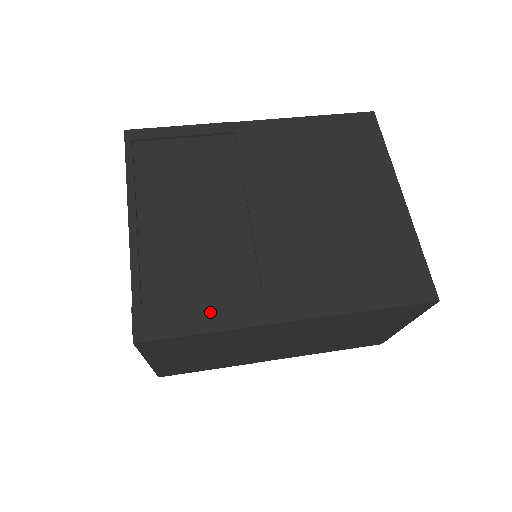
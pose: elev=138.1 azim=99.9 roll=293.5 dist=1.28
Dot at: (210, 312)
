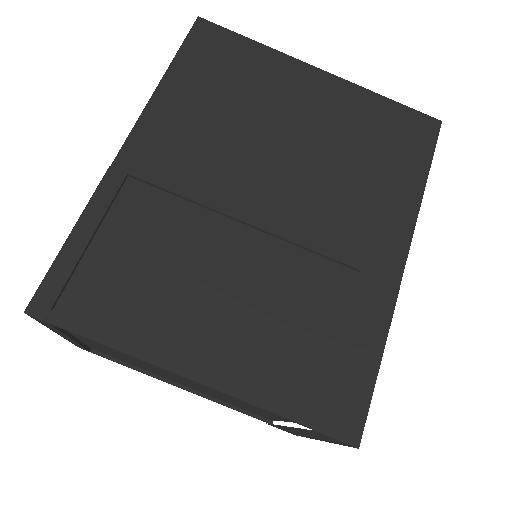
Dot at: (360, 340)
